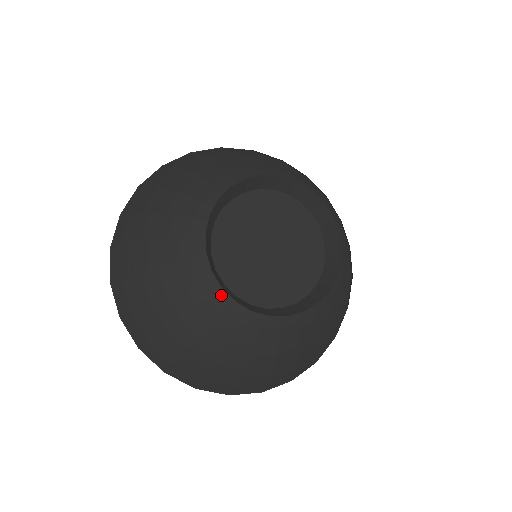
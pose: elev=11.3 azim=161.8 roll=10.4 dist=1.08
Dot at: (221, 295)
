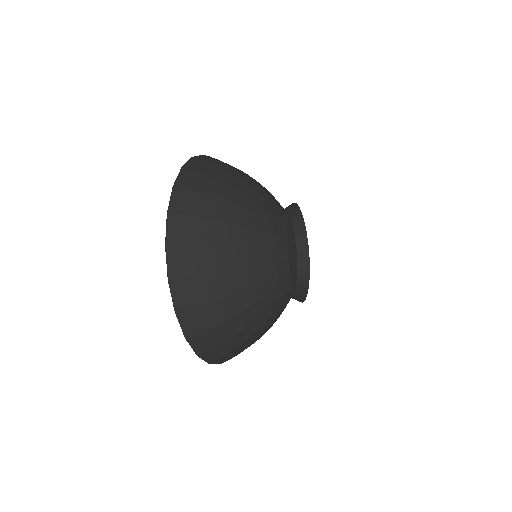
Dot at: (283, 302)
